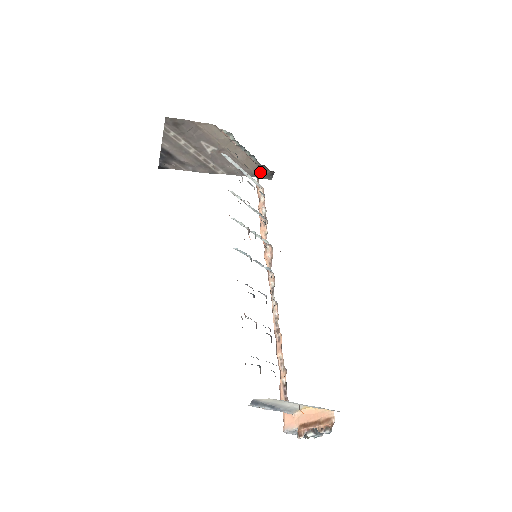
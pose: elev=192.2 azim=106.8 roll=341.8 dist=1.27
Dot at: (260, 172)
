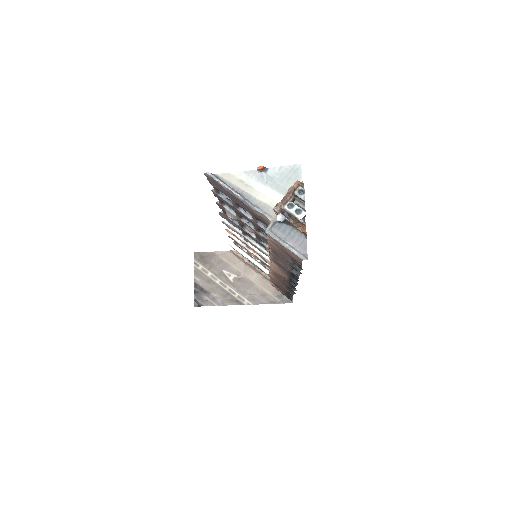
Dot at: (280, 296)
